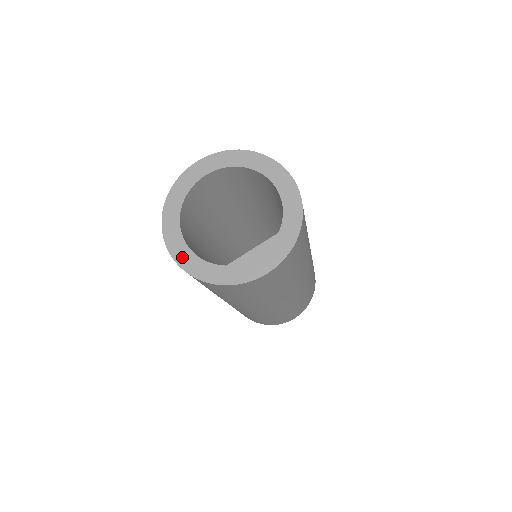
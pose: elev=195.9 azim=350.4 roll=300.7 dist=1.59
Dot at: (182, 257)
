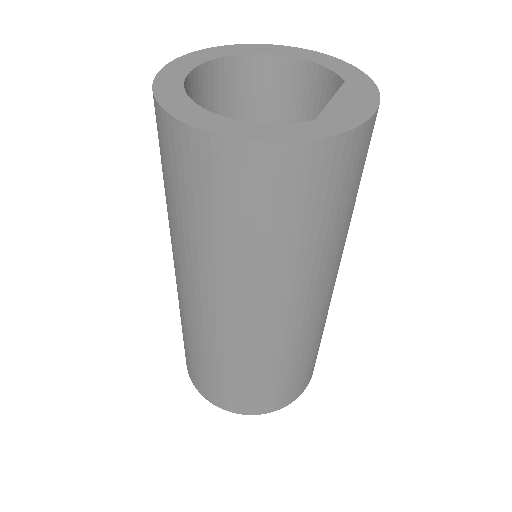
Dot at: (240, 131)
